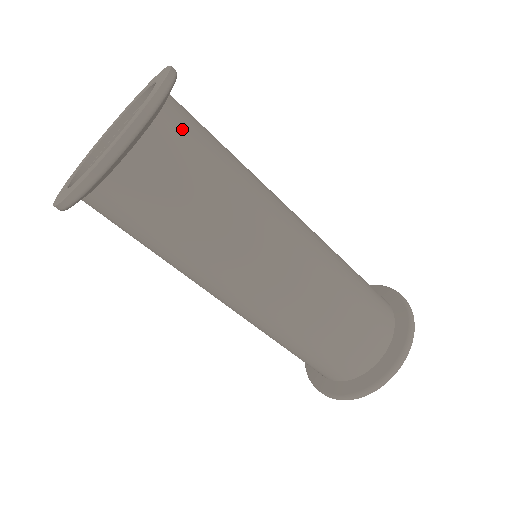
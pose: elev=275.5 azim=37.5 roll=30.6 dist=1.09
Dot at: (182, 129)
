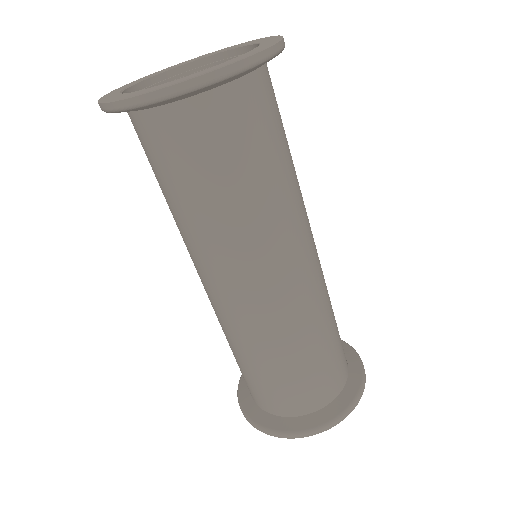
Dot at: (270, 94)
